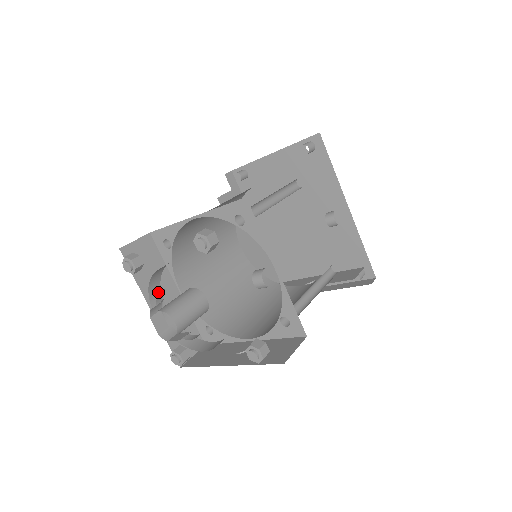
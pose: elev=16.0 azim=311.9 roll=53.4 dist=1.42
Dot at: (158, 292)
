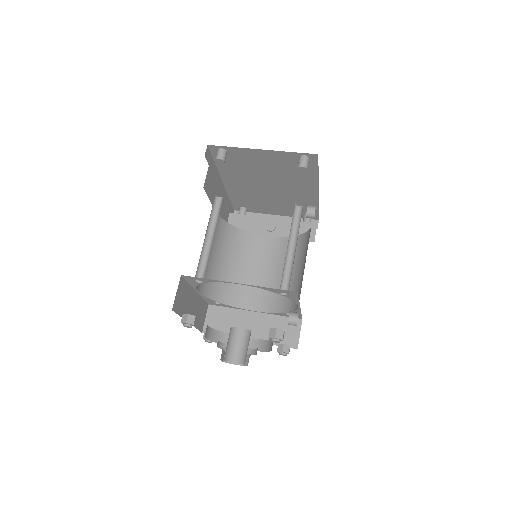
Dot at: occluded
